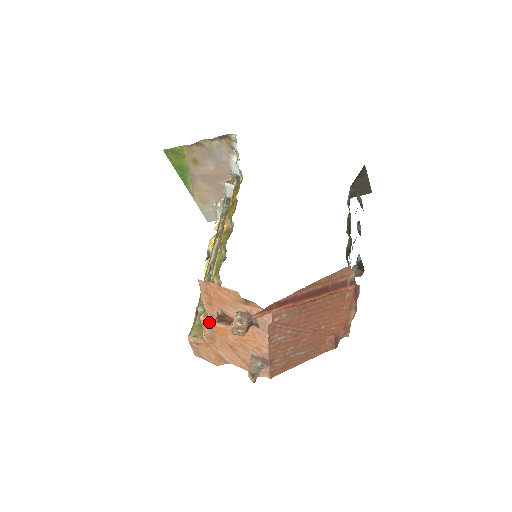
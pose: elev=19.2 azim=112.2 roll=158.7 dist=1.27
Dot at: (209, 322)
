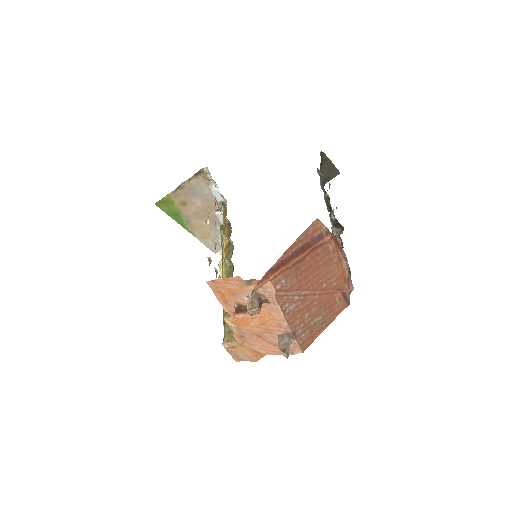
Dot at: (233, 321)
